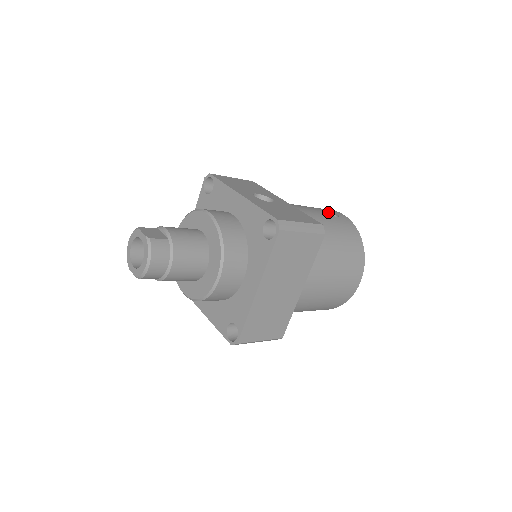
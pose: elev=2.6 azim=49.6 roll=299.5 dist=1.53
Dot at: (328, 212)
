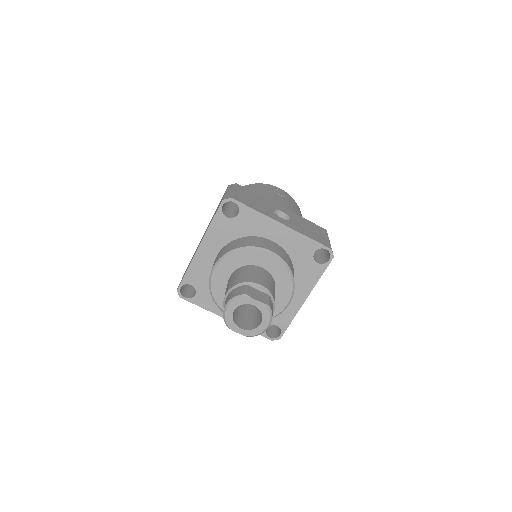
Dot at: (282, 195)
